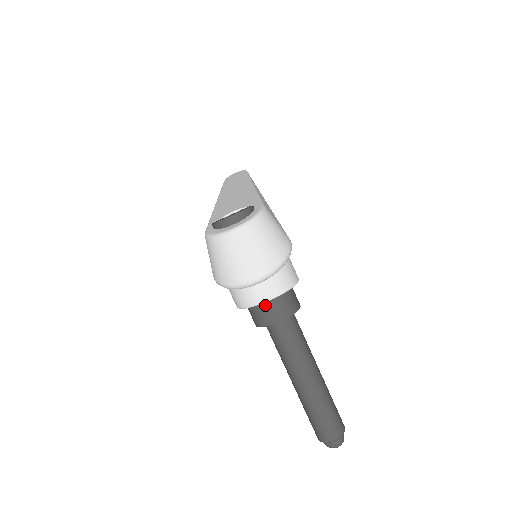
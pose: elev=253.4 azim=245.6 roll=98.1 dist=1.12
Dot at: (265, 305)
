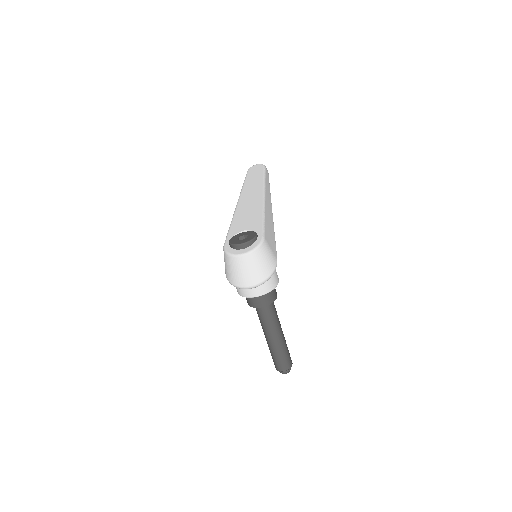
Dot at: (254, 297)
